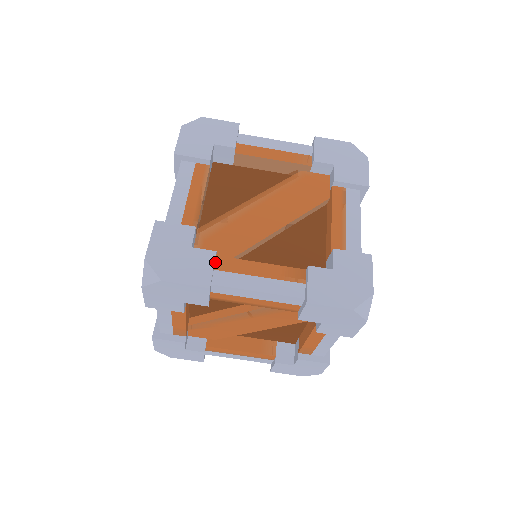
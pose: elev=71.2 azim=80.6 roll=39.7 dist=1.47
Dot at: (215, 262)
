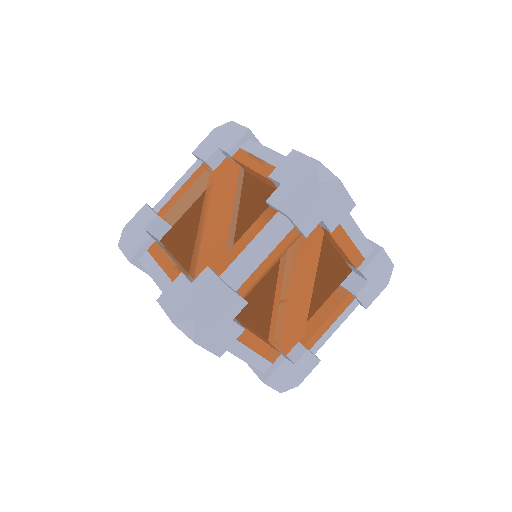
Dot at: (215, 273)
